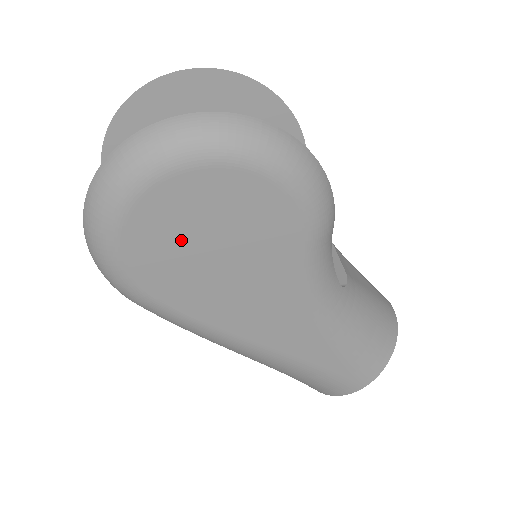
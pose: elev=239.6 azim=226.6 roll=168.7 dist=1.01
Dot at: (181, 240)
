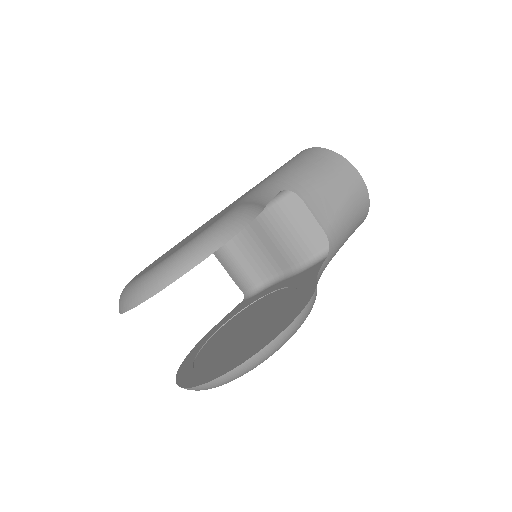
Dot at: occluded
